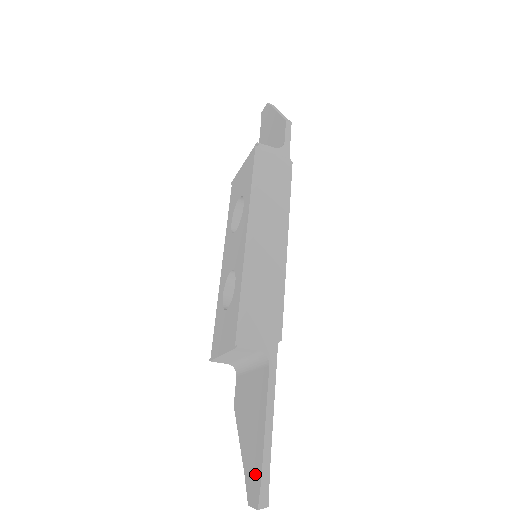
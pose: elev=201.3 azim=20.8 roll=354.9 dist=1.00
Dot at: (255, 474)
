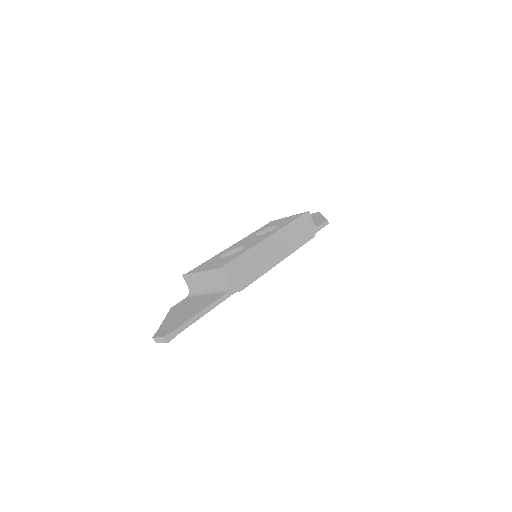
Dot at: (172, 327)
